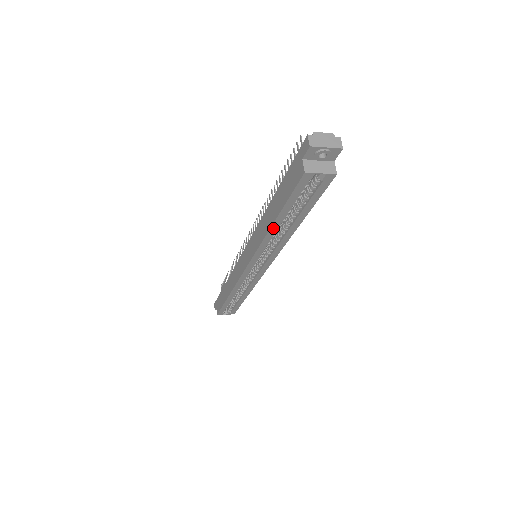
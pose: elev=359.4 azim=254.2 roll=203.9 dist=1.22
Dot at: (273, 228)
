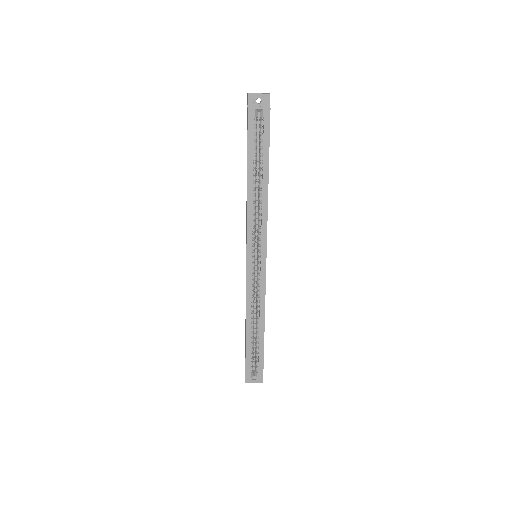
Dot at: (249, 187)
